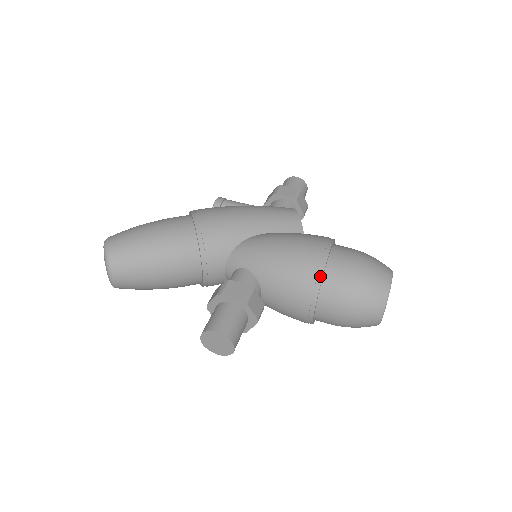
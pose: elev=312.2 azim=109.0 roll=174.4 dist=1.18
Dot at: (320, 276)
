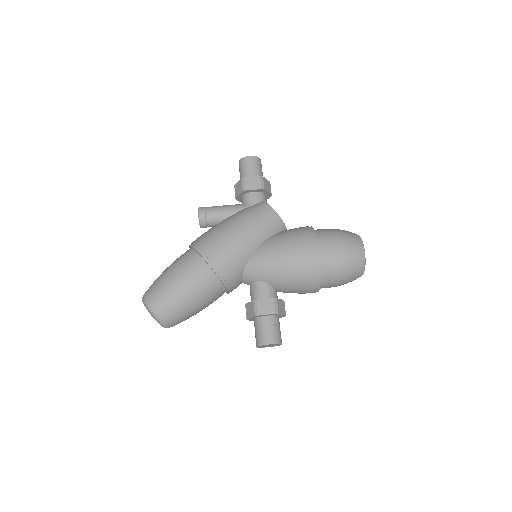
Dot at: (319, 273)
